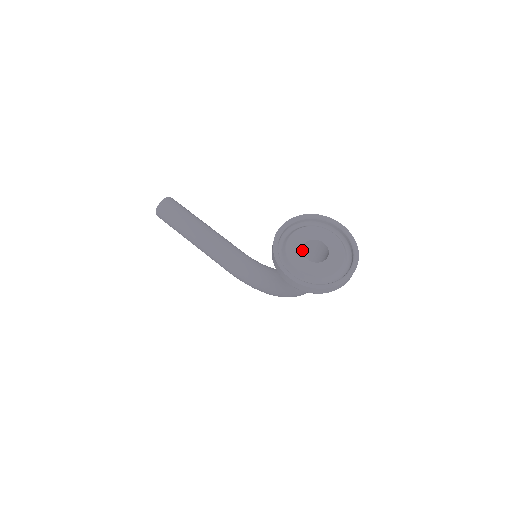
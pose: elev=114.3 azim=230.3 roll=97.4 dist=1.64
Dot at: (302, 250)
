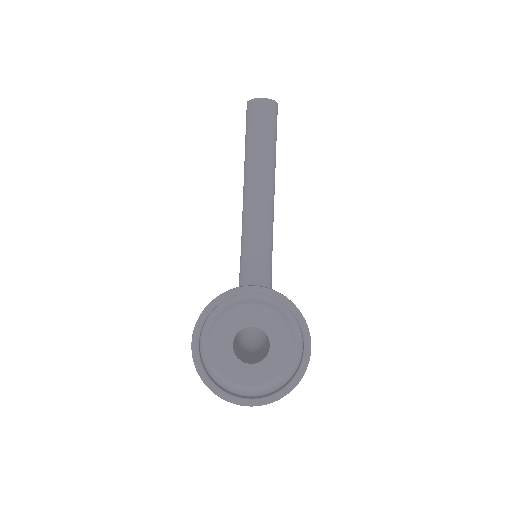
Dot at: occluded
